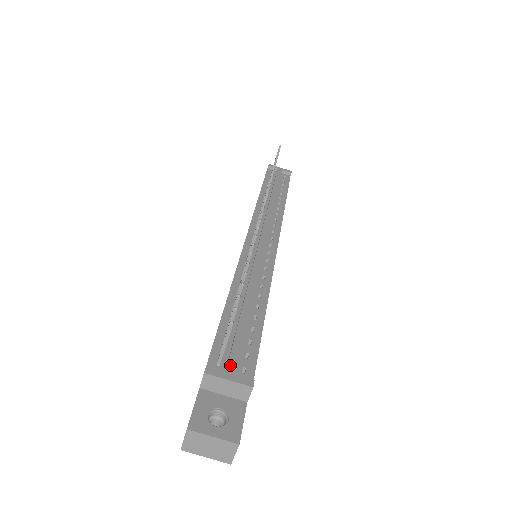
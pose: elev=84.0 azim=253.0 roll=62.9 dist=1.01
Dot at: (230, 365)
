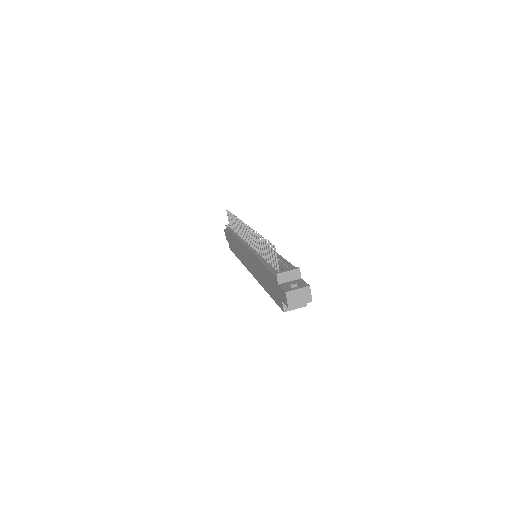
Dot at: (284, 269)
